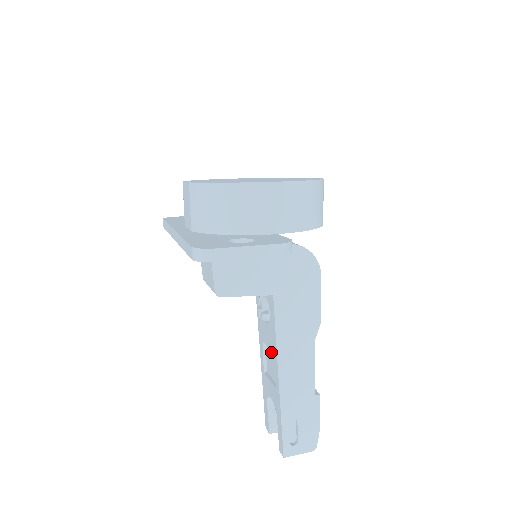
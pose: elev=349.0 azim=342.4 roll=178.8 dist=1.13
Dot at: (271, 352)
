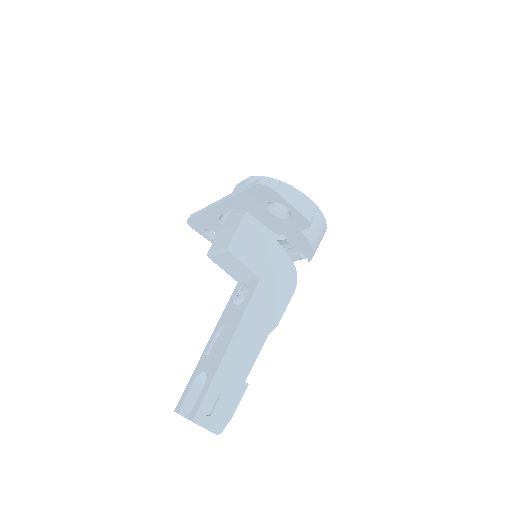
Dot at: (226, 333)
